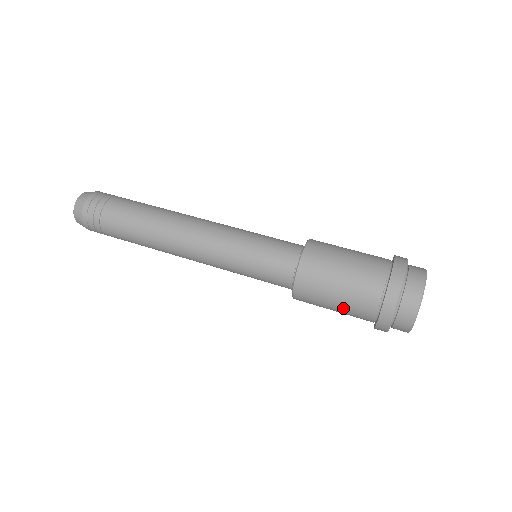
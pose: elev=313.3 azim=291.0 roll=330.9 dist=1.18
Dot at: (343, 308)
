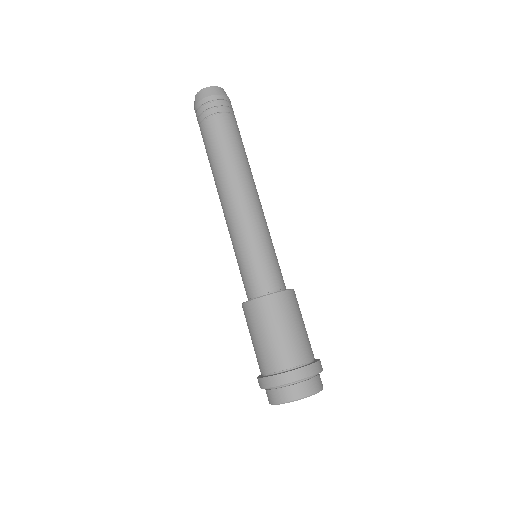
Dot at: (256, 347)
